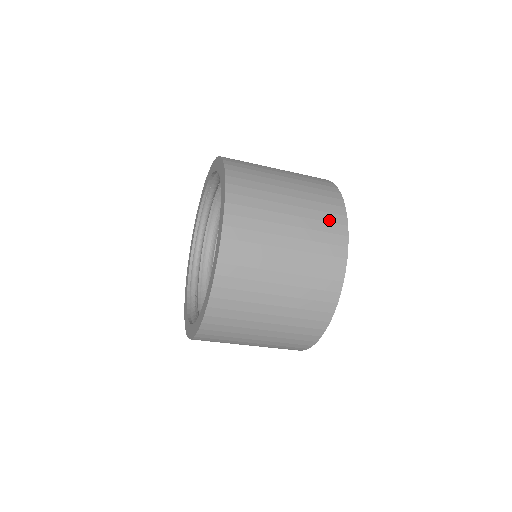
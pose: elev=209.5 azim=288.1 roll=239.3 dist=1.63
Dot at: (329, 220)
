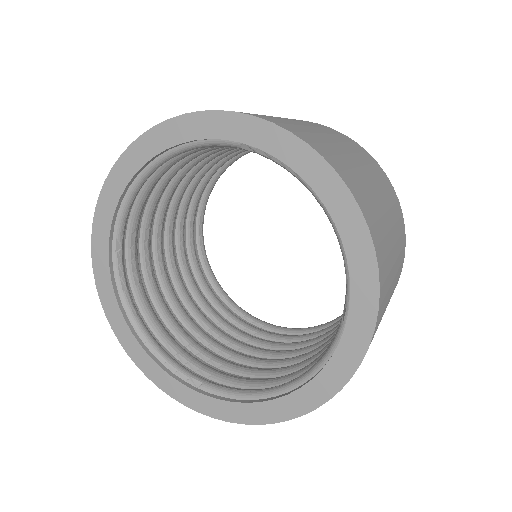
Dot at: occluded
